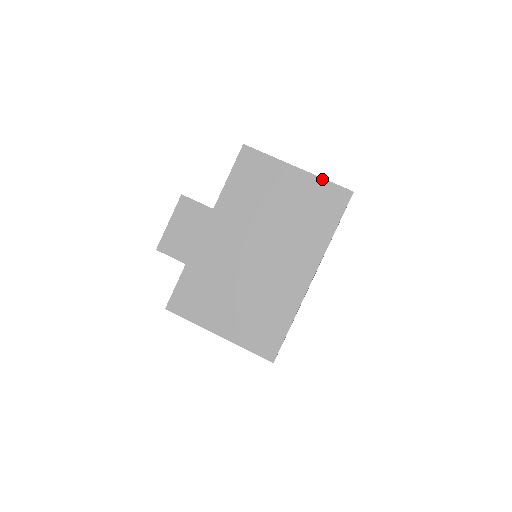
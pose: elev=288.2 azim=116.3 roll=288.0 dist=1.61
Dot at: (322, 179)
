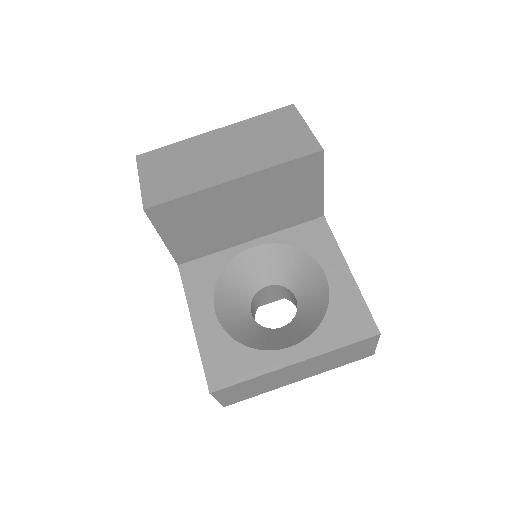
Dot at: (275, 167)
